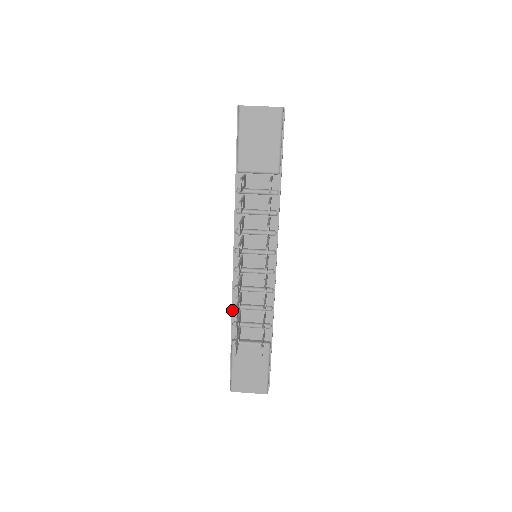
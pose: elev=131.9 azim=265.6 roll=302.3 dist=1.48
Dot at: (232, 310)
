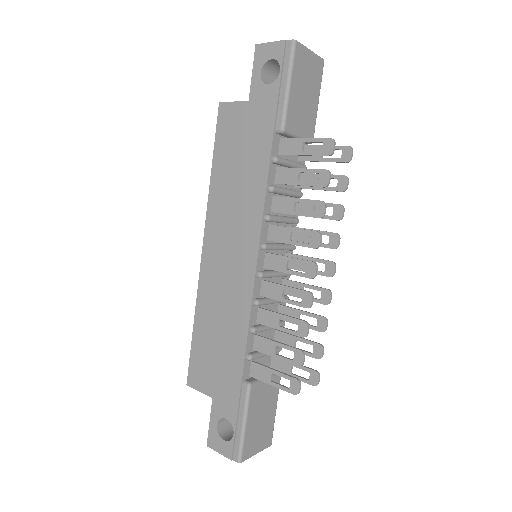
Dot at: (248, 337)
